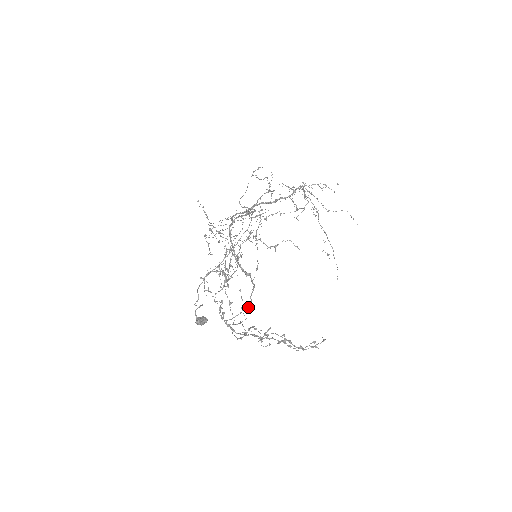
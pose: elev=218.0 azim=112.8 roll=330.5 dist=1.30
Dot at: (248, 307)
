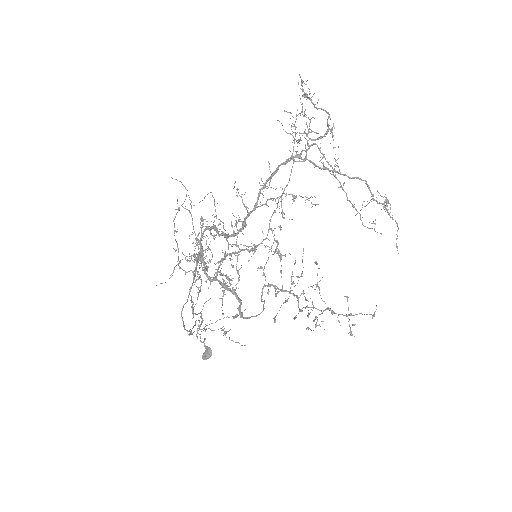
Dot at: (263, 308)
